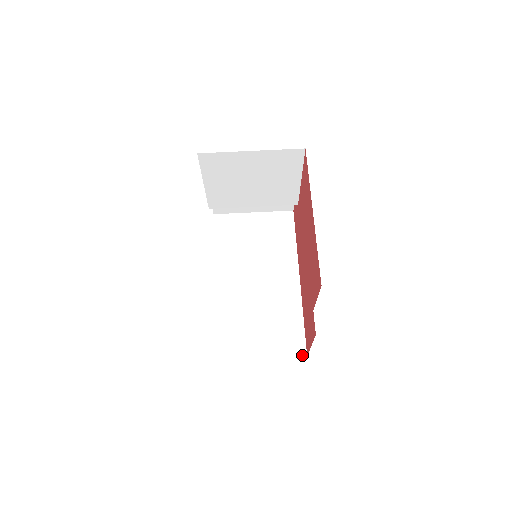
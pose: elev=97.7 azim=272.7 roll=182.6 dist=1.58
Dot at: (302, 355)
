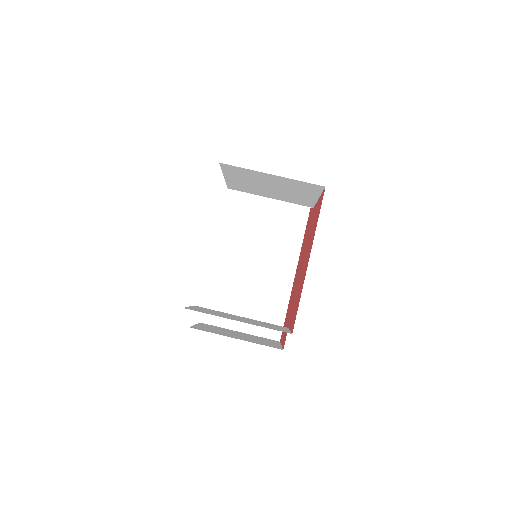
Dot at: (276, 339)
